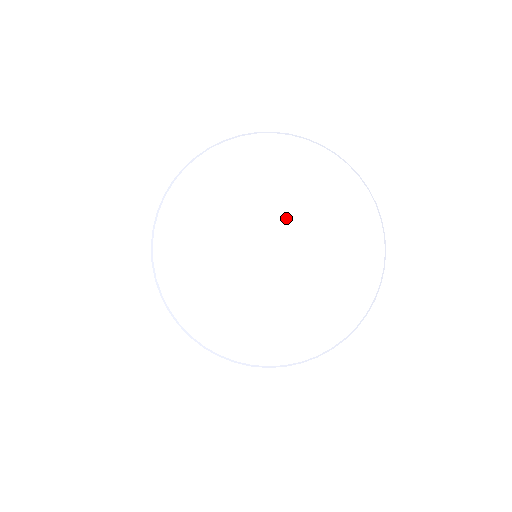
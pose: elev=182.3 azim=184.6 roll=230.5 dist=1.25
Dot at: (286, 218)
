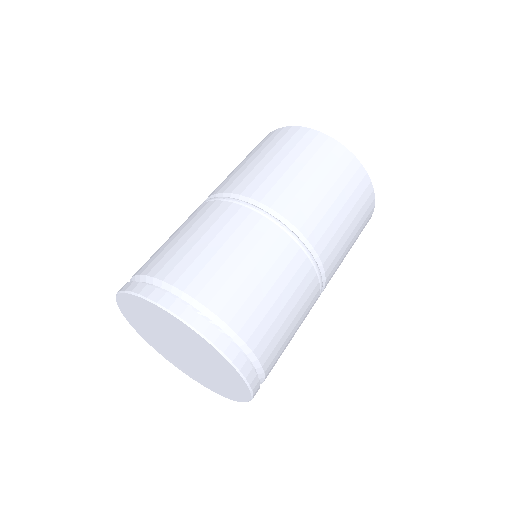
Dot at: (175, 339)
